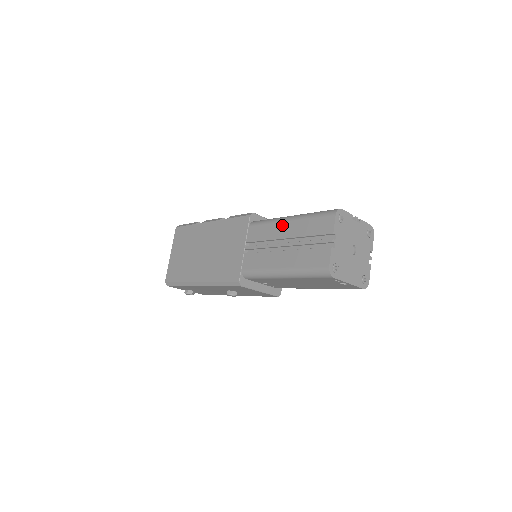
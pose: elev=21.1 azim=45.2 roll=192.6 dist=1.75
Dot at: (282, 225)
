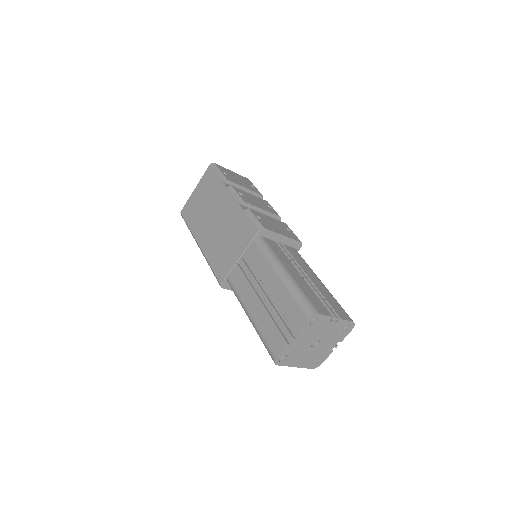
Dot at: (272, 274)
